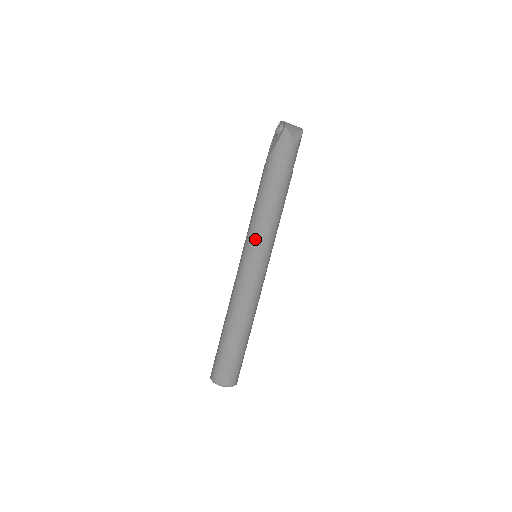
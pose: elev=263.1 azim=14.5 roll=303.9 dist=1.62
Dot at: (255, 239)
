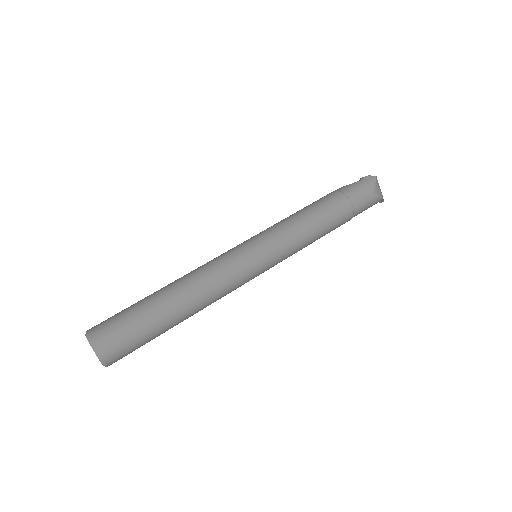
Dot at: (273, 233)
